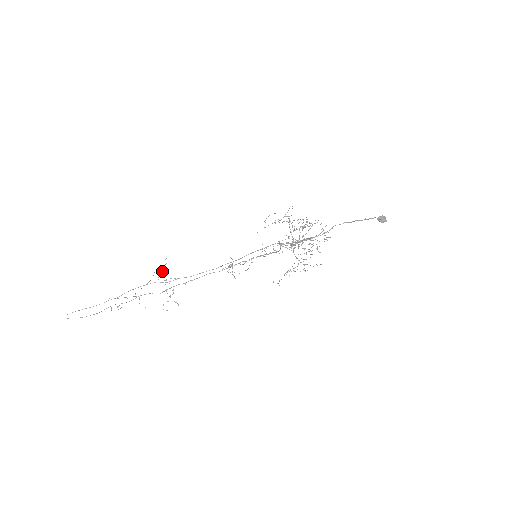
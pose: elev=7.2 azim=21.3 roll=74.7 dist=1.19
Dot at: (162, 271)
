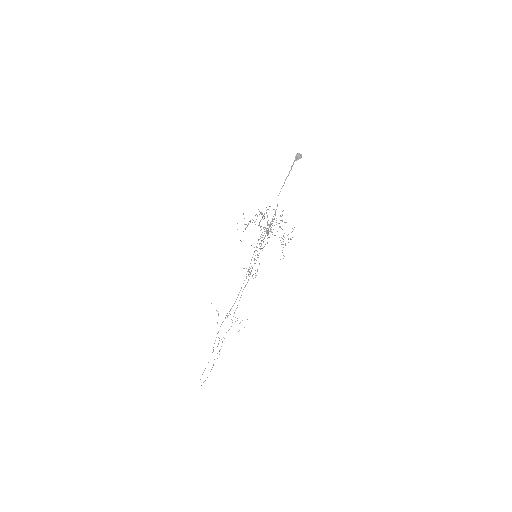
Dot at: occluded
